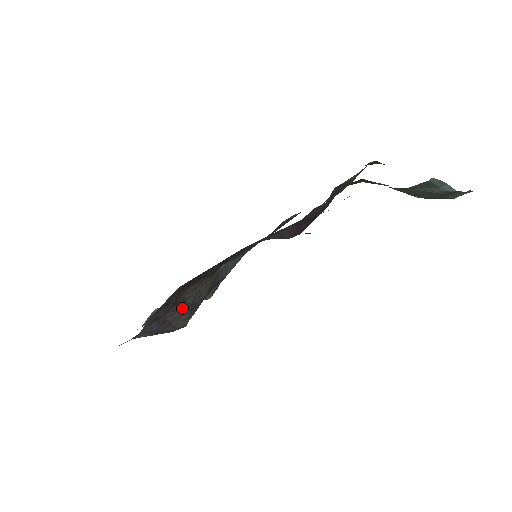
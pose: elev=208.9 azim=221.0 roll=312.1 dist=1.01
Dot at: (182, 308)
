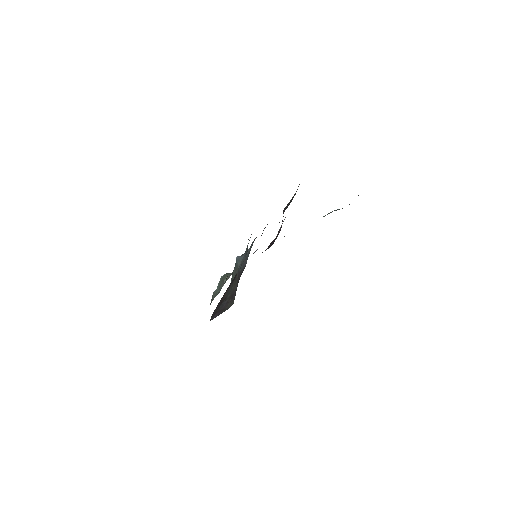
Dot at: (226, 301)
